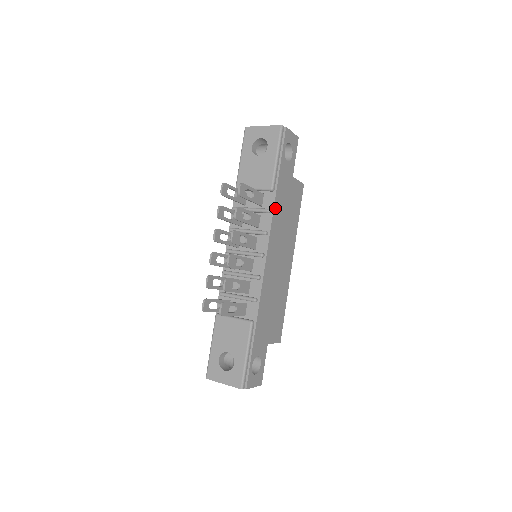
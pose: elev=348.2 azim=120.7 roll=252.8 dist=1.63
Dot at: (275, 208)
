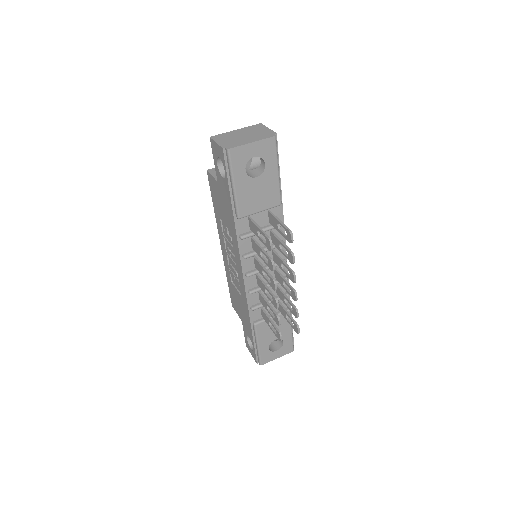
Dot at: (282, 216)
